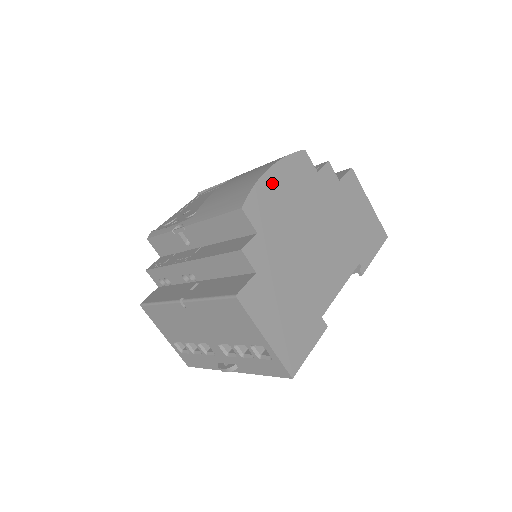
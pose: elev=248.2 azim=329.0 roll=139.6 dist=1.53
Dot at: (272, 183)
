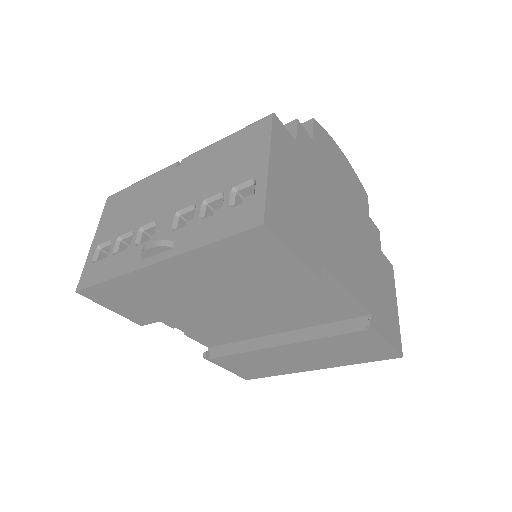
Dot at: (339, 156)
